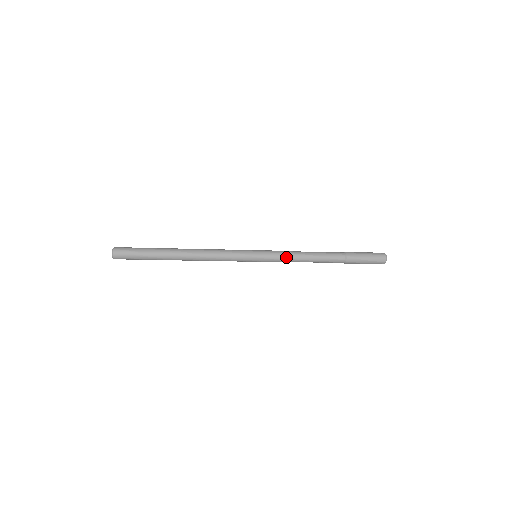
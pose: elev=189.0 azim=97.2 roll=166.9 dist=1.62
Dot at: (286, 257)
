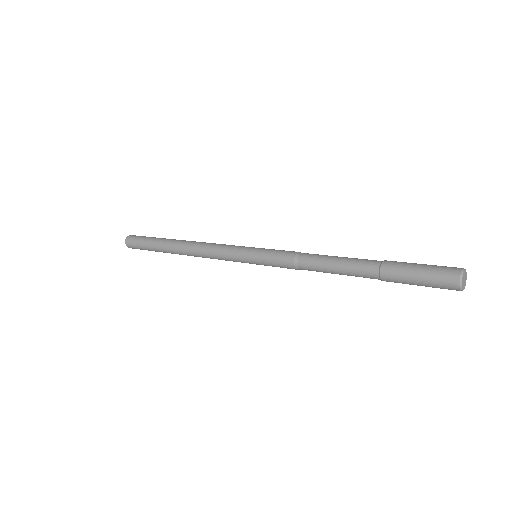
Dot at: (288, 265)
